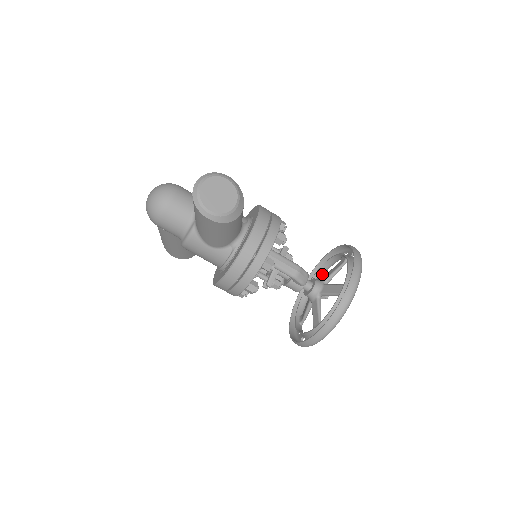
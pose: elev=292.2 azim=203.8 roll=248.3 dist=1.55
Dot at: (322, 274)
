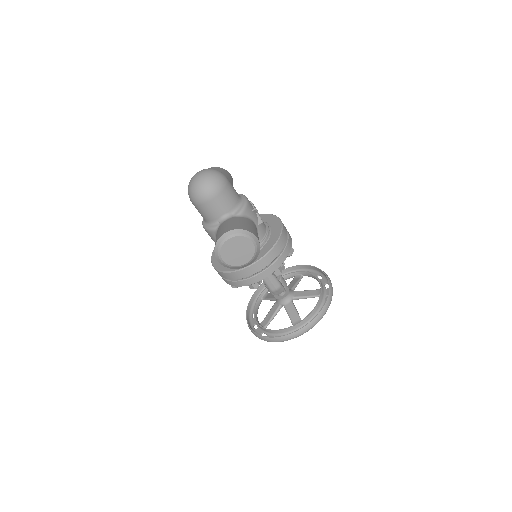
Dot at: (304, 275)
